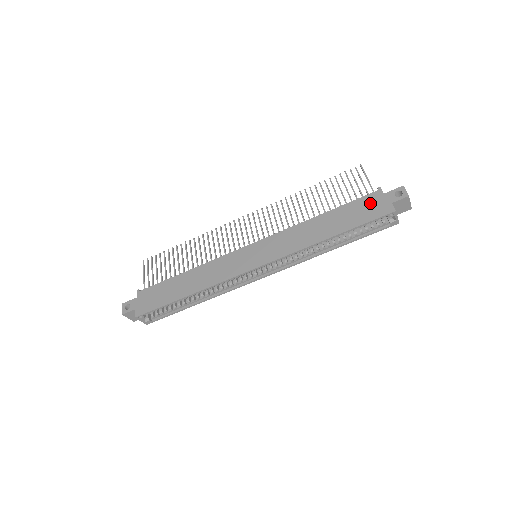
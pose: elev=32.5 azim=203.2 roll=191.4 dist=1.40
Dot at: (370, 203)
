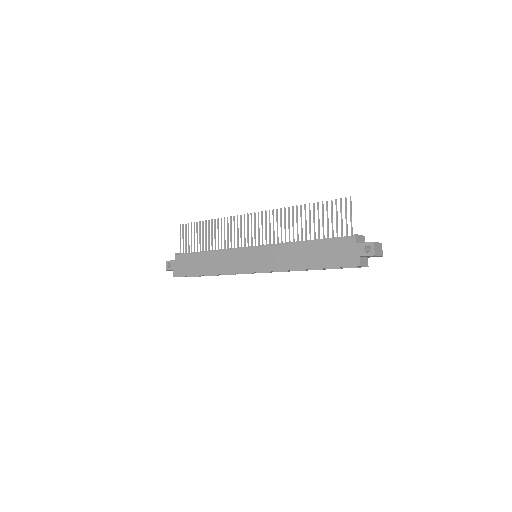
Dot at: (343, 248)
